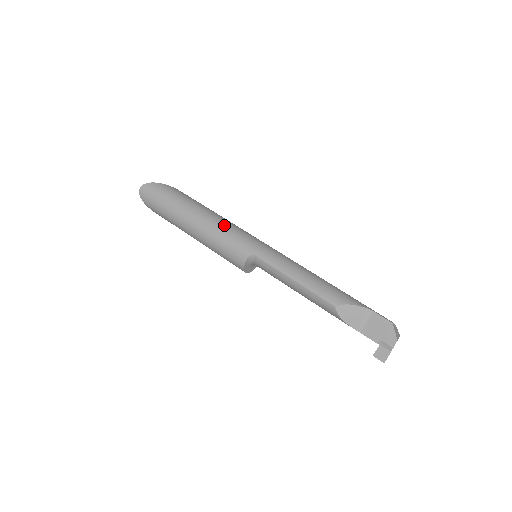
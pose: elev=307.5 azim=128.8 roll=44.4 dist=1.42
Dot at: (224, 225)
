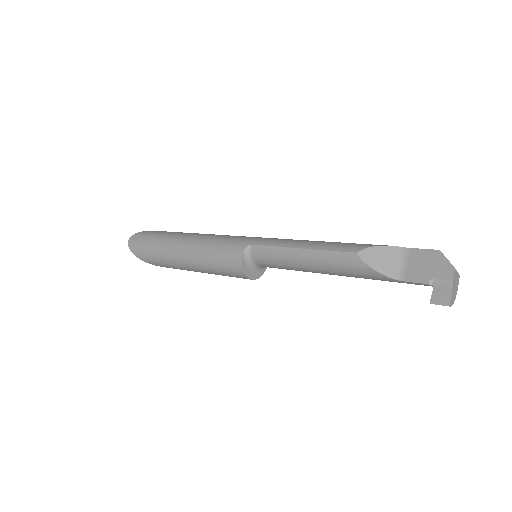
Dot at: (215, 235)
